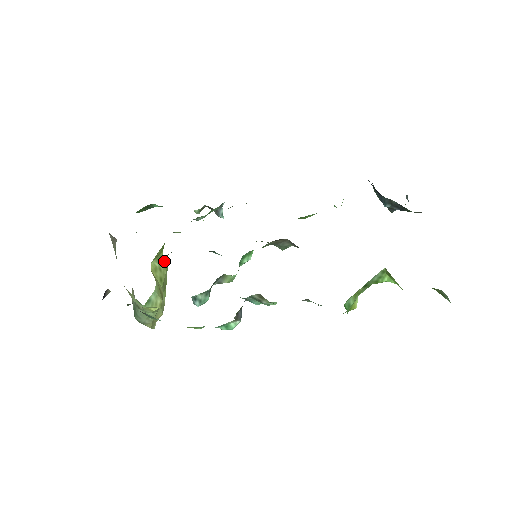
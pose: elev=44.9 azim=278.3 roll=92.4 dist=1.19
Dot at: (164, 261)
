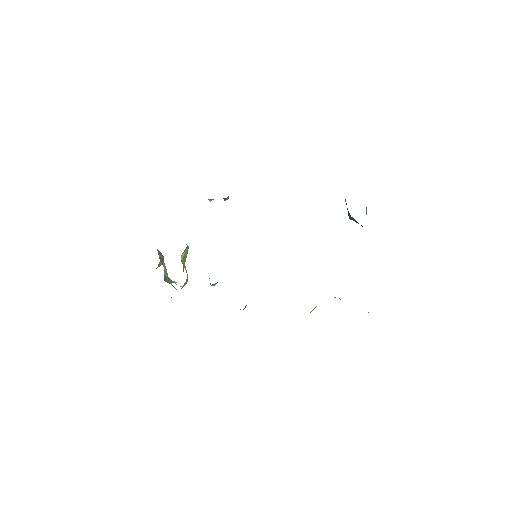
Dot at: (188, 247)
